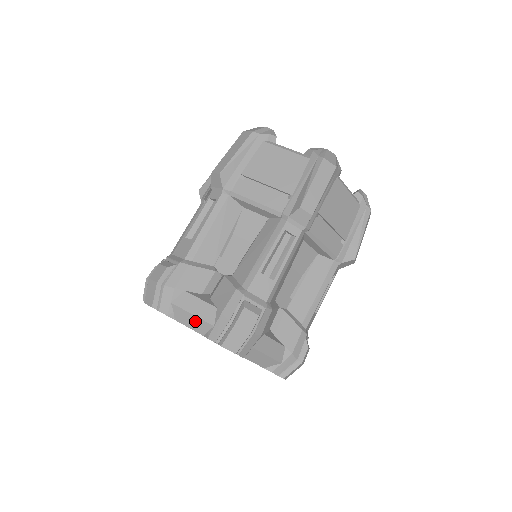
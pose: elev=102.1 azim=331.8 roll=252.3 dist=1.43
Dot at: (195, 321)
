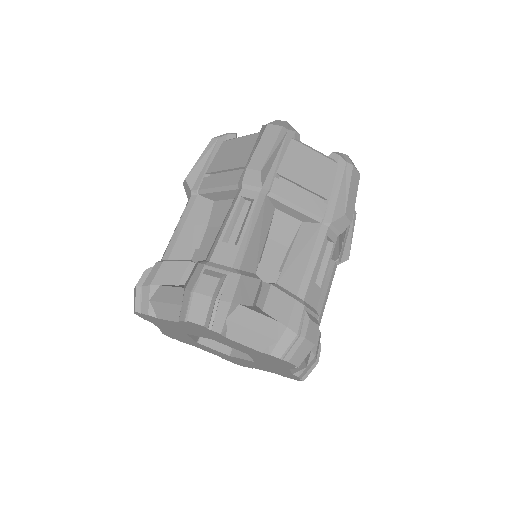
Dot at: (254, 337)
